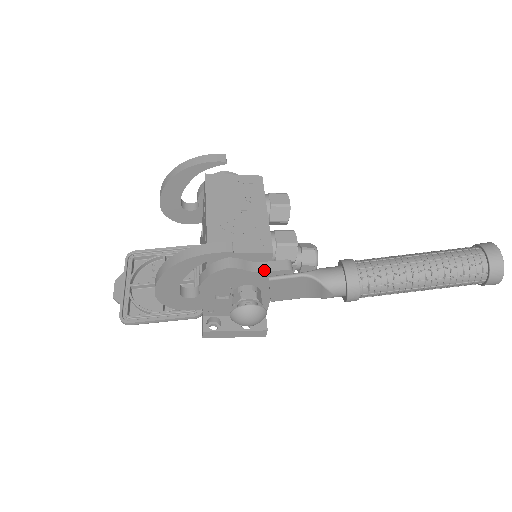
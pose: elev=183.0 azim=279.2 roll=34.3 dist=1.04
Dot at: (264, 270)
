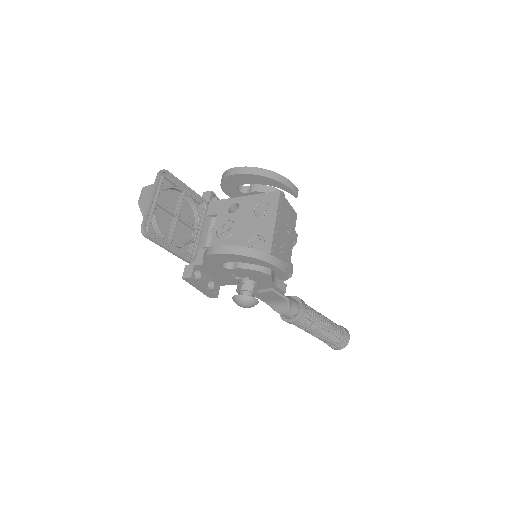
Dot at: (276, 285)
